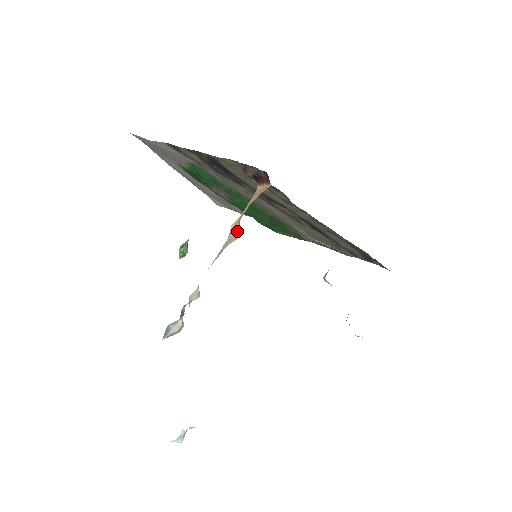
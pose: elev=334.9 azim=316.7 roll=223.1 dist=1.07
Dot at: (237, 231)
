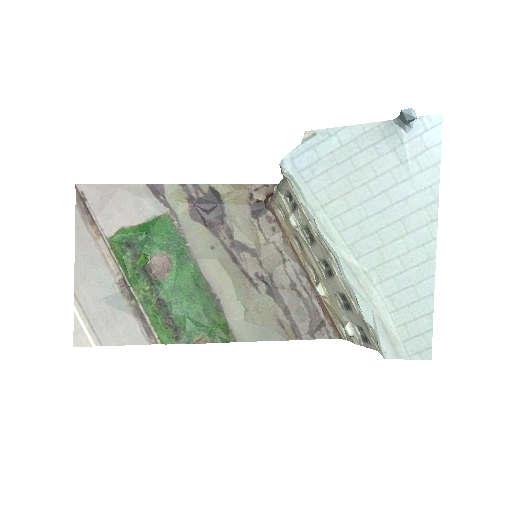
Dot at: occluded
